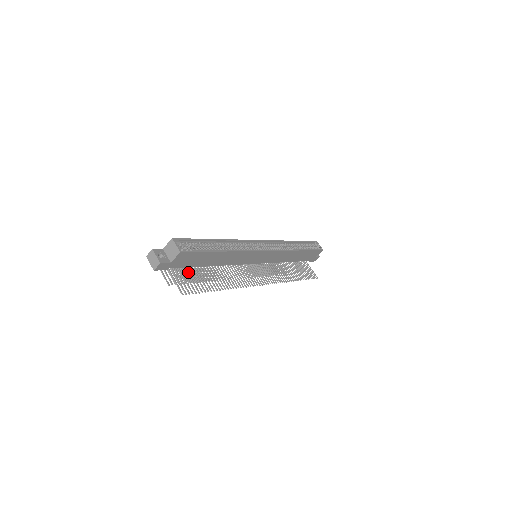
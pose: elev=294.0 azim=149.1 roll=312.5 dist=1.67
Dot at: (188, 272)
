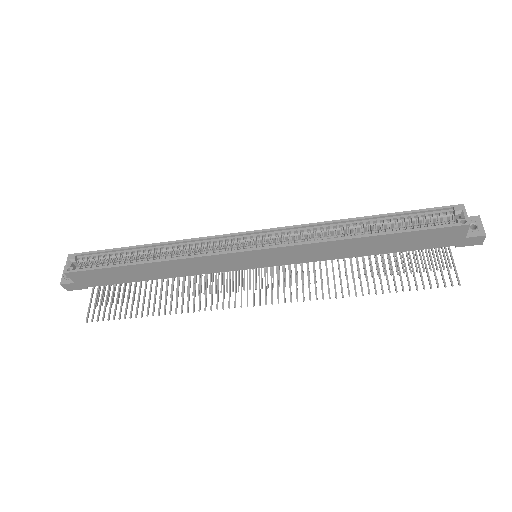
Dot at: occluded
